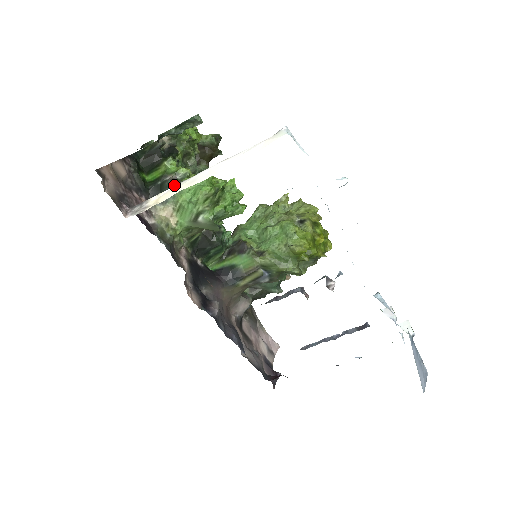
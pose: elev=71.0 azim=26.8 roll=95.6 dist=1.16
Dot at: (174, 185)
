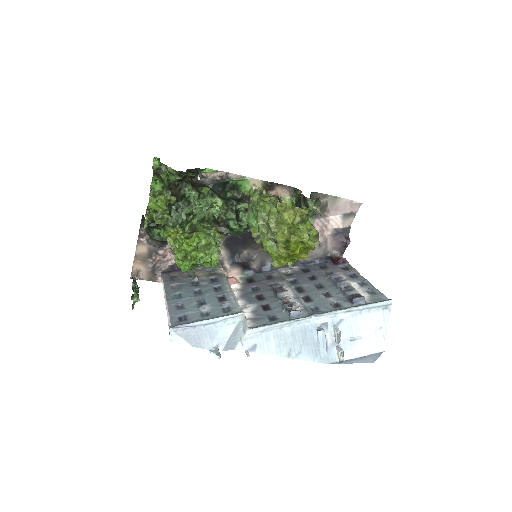
Dot at: (172, 250)
